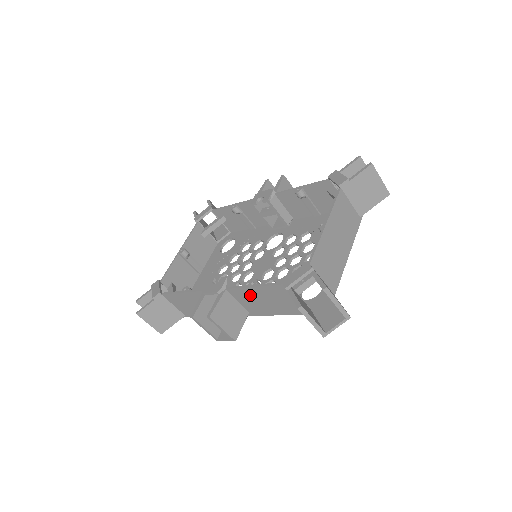
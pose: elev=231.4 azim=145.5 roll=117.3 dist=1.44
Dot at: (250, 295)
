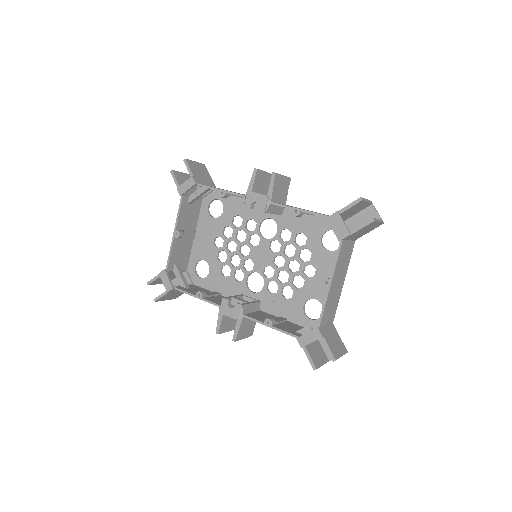
Dot at: occluded
